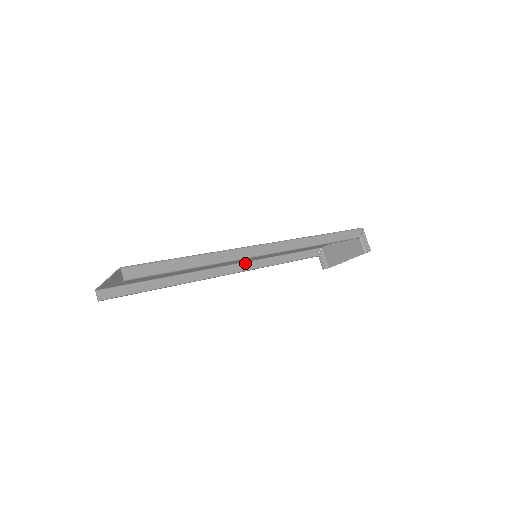
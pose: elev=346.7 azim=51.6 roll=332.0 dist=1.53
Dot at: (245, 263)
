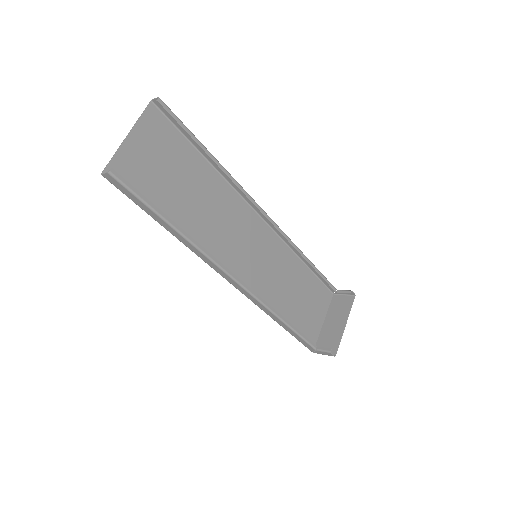
Dot at: (246, 296)
